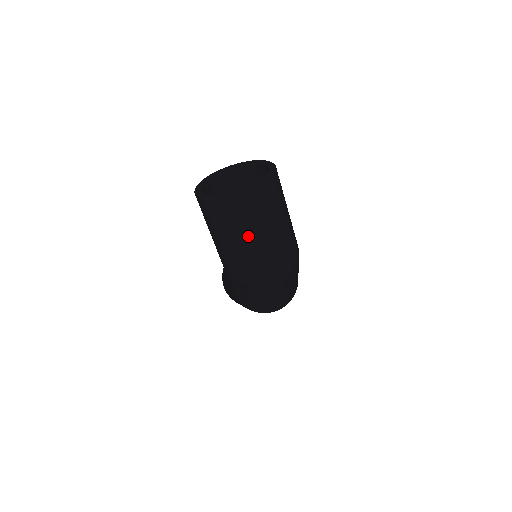
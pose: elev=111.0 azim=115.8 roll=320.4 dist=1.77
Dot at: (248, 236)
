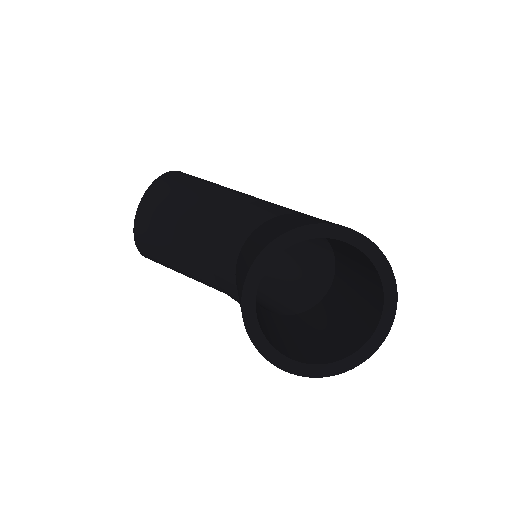
Dot at: occluded
